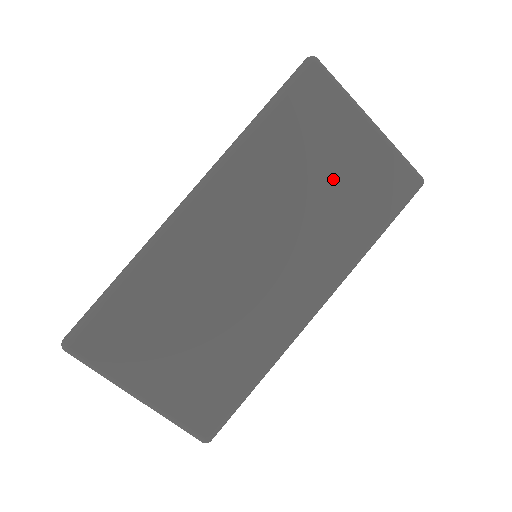
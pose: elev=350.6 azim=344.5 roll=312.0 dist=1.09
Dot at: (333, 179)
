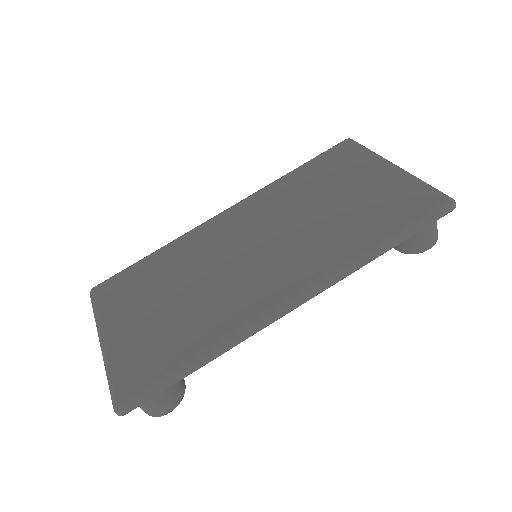
Dot at: (342, 199)
